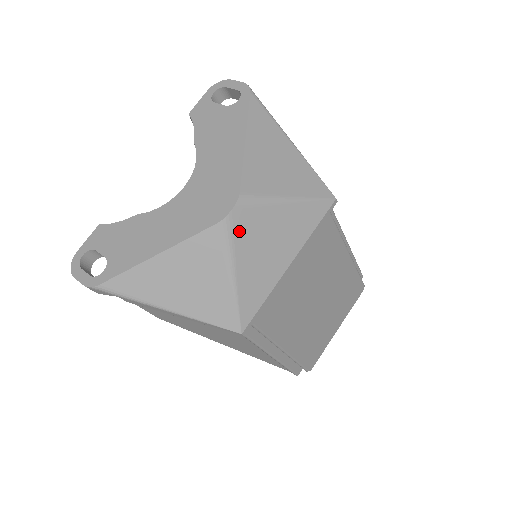
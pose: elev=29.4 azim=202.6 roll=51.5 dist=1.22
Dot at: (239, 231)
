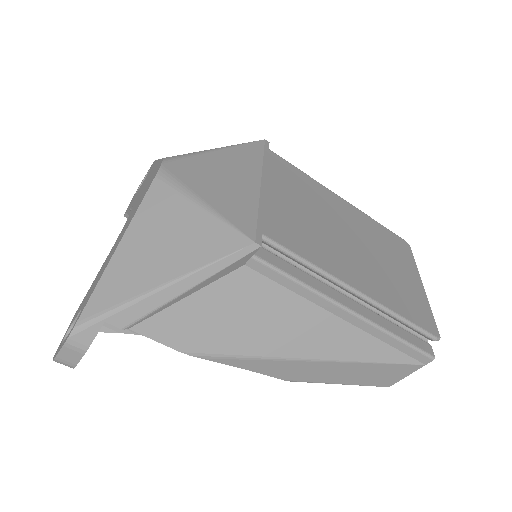
Dot at: (181, 174)
